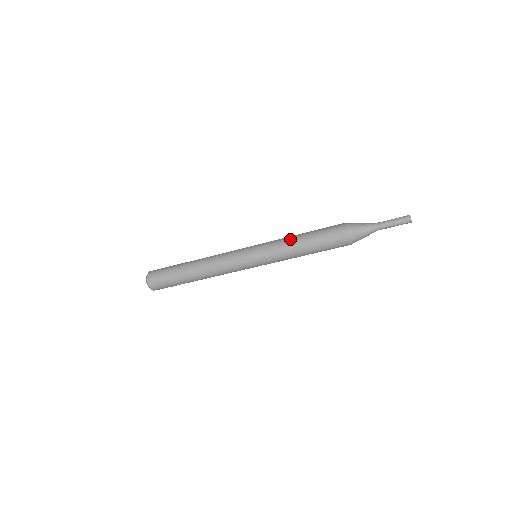
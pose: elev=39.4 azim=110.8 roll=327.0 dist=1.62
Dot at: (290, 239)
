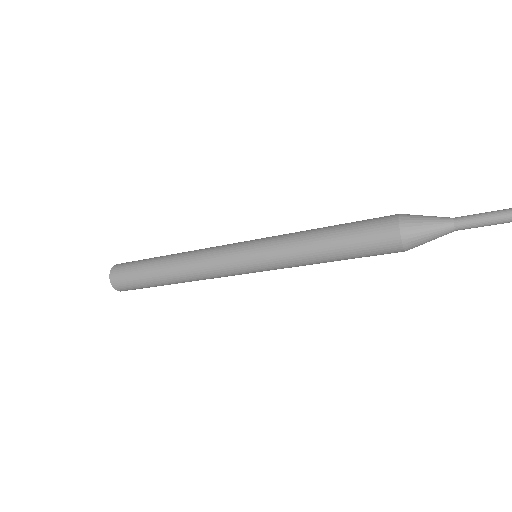
Dot at: (306, 233)
